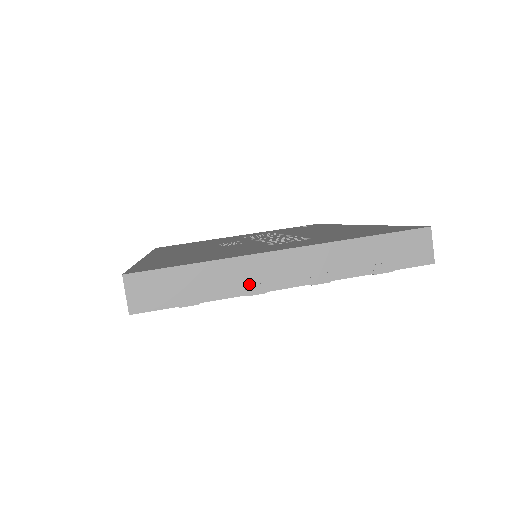
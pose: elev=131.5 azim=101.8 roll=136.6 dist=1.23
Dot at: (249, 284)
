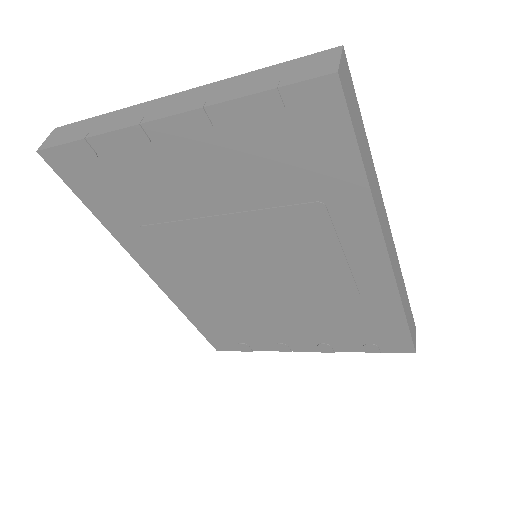
Dot at: (130, 121)
